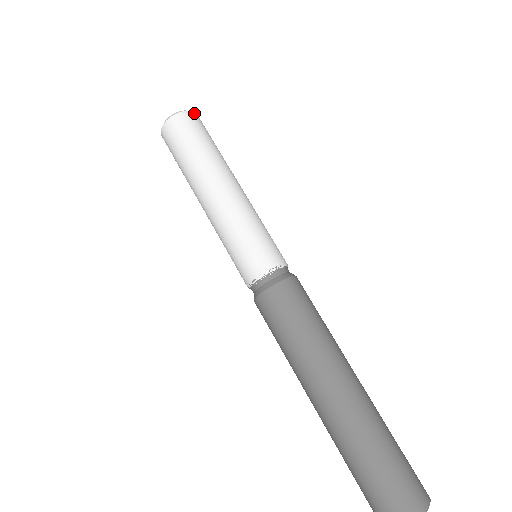
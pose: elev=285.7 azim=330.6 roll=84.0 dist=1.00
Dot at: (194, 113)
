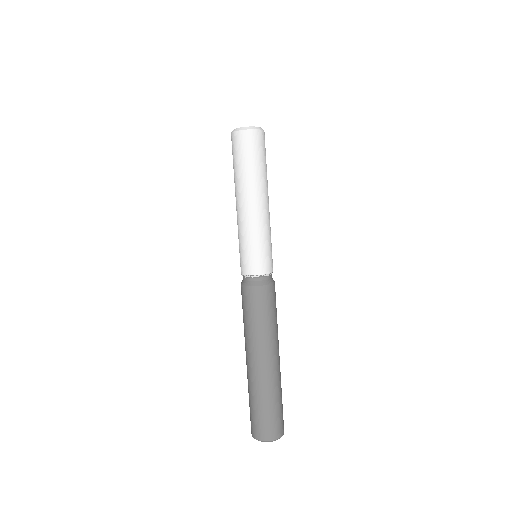
Dot at: (252, 131)
